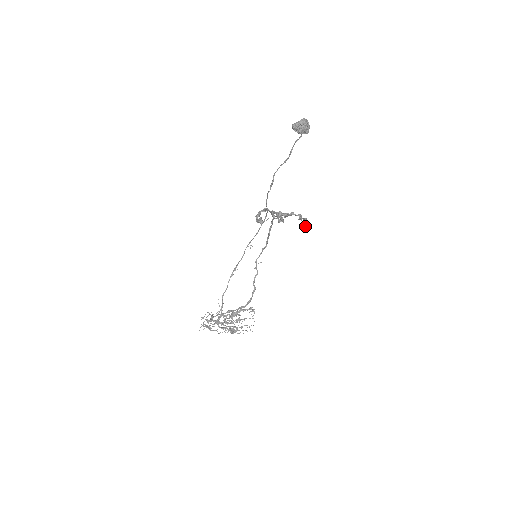
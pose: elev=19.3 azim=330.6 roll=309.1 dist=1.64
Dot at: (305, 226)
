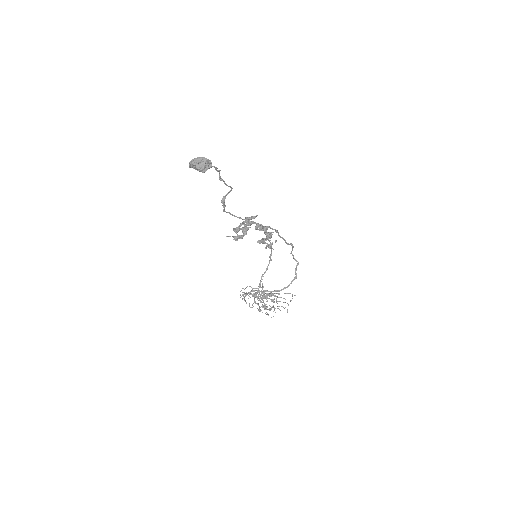
Dot at: (266, 247)
